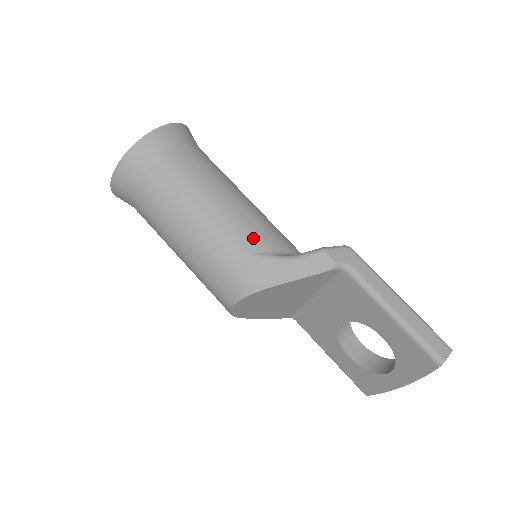
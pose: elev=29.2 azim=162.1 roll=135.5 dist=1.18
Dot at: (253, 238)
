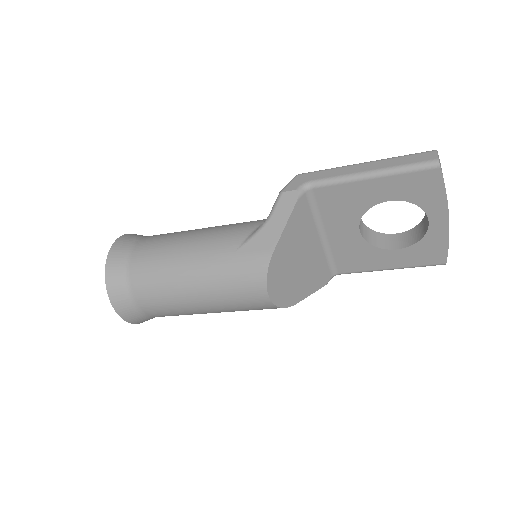
Dot at: (231, 238)
